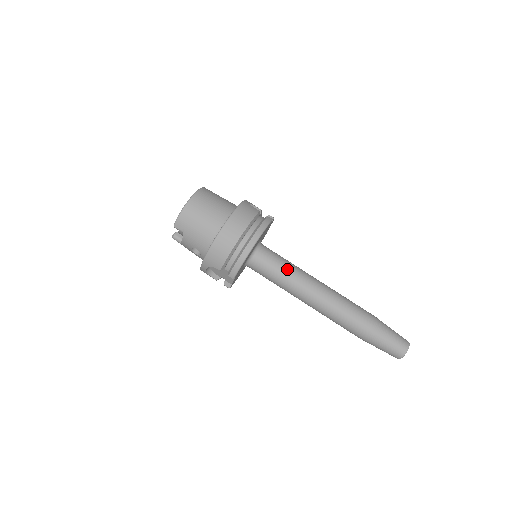
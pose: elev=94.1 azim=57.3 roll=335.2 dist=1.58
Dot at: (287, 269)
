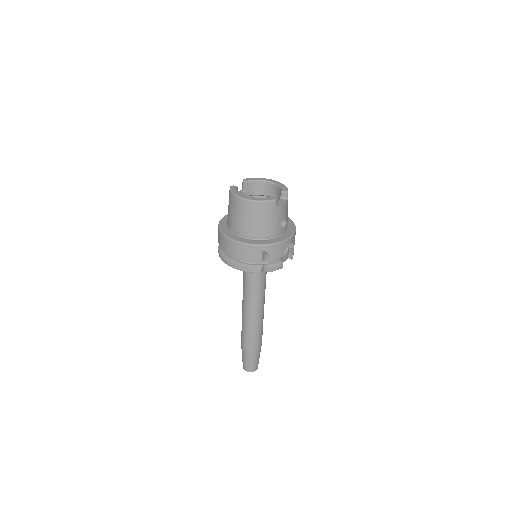
Dot at: (248, 285)
